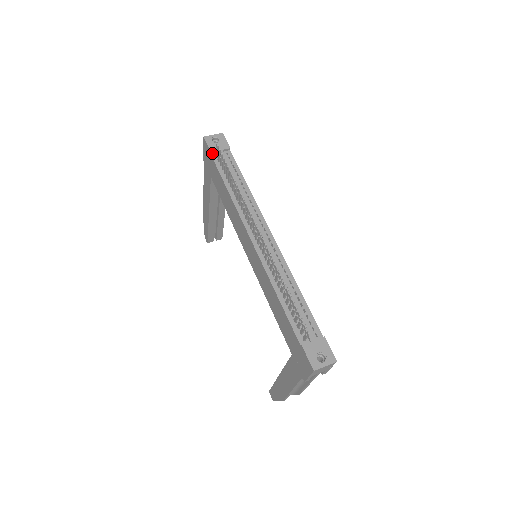
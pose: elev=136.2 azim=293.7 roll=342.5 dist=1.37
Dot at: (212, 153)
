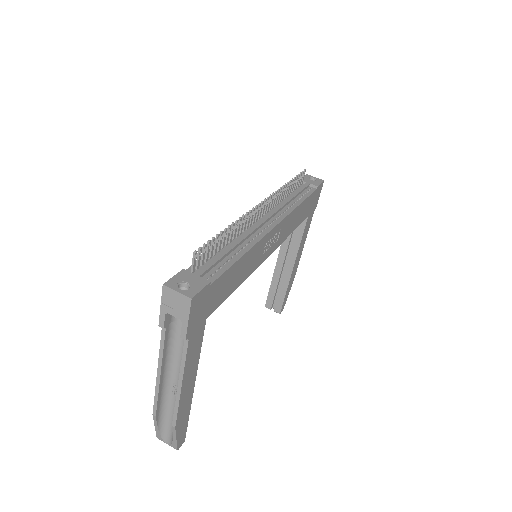
Dot at: occluded
